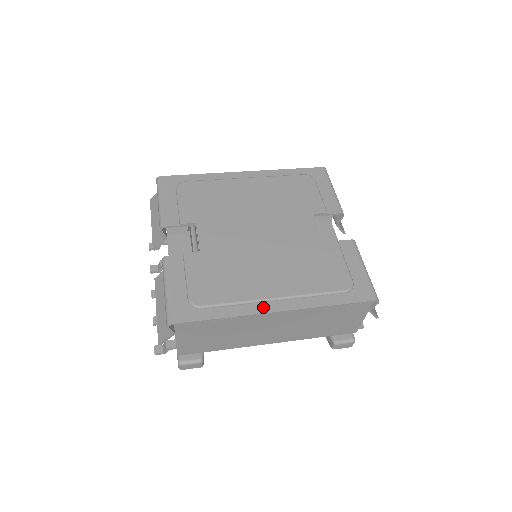
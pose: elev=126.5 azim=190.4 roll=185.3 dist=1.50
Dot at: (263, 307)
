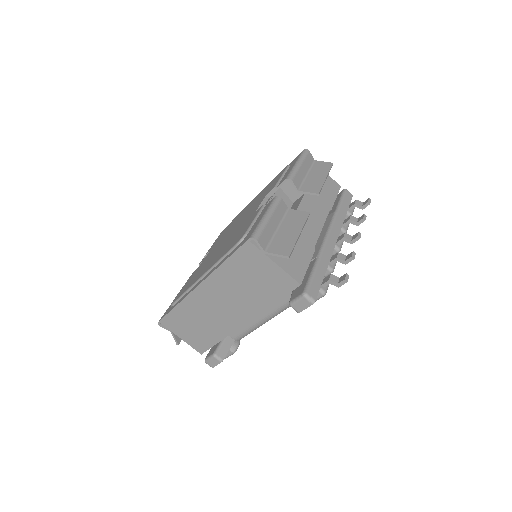
Dot at: occluded
